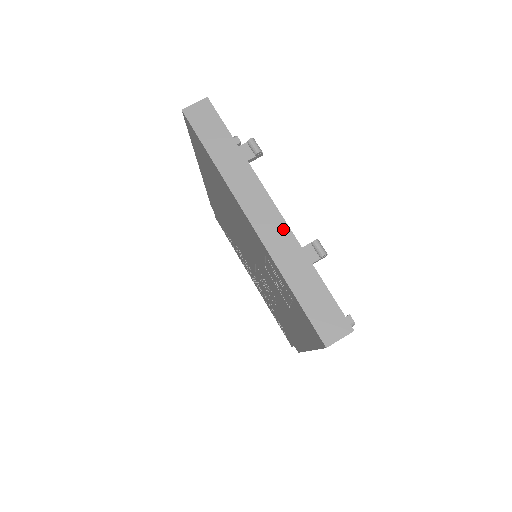
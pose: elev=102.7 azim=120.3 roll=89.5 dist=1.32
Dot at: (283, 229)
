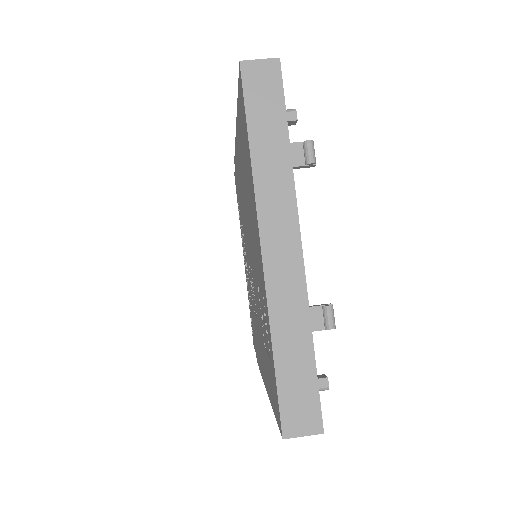
Dot at: (297, 275)
